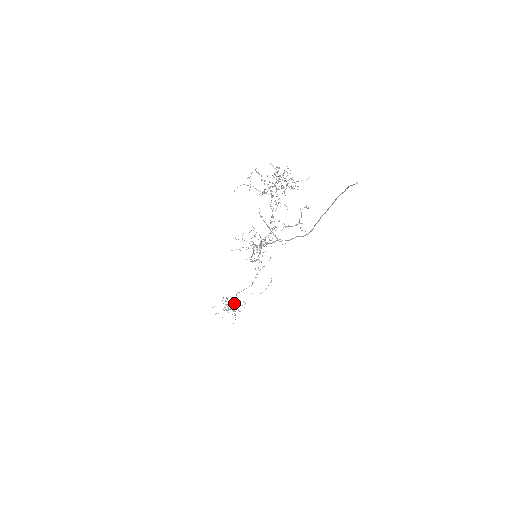
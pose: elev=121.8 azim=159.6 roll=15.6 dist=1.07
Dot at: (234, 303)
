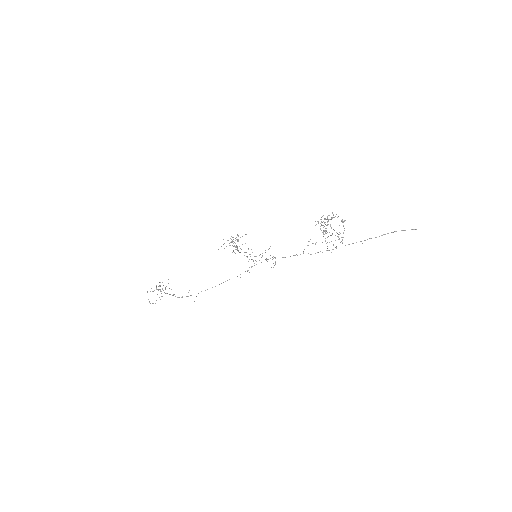
Dot at: occluded
